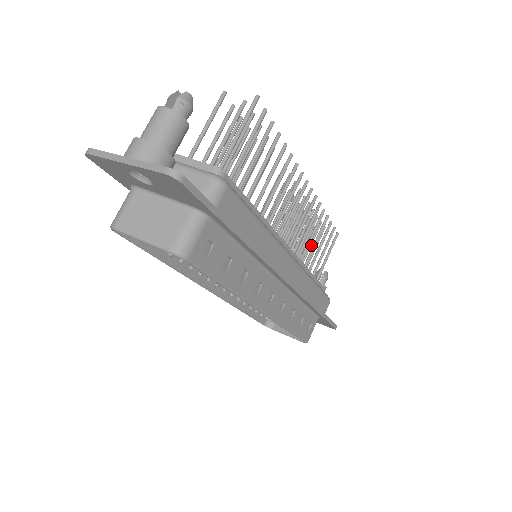
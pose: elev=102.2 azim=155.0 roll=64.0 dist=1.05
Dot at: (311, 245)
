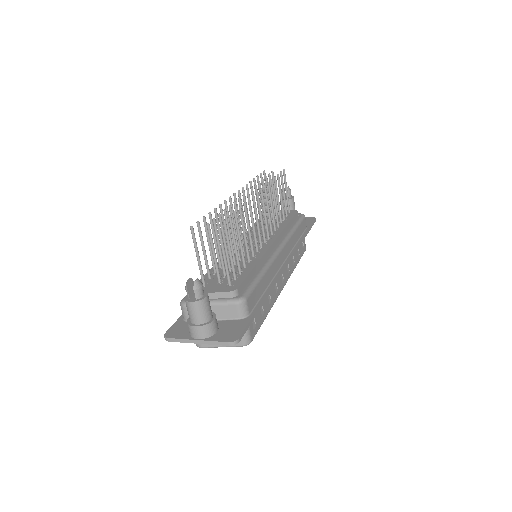
Dot at: occluded
